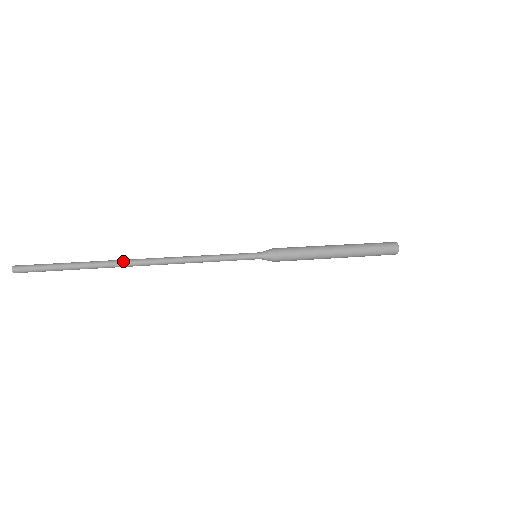
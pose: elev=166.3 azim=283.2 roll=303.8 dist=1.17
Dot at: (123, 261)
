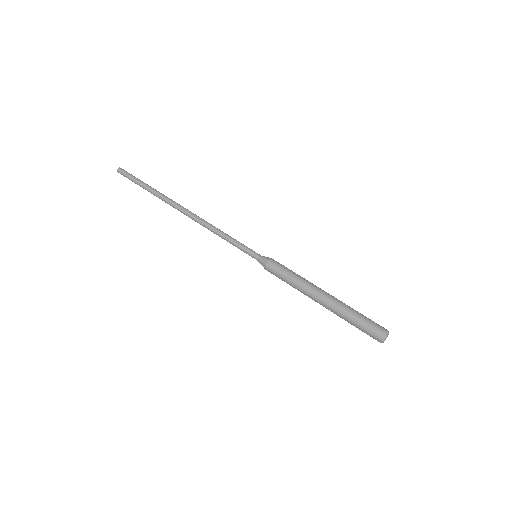
Dot at: (170, 201)
